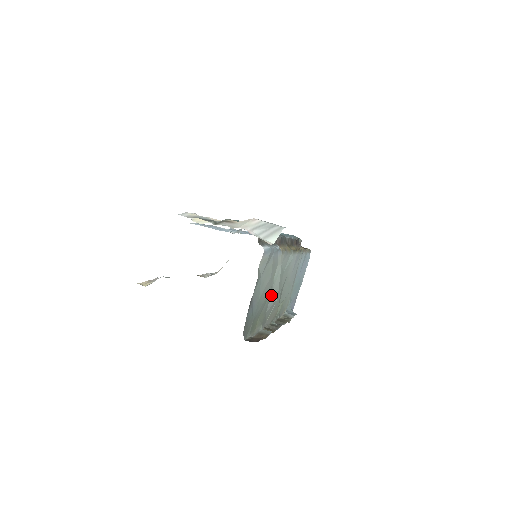
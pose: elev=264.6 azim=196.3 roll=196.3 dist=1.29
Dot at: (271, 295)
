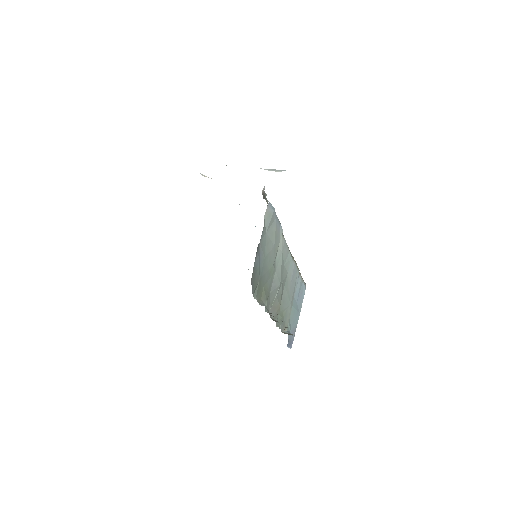
Dot at: (274, 276)
